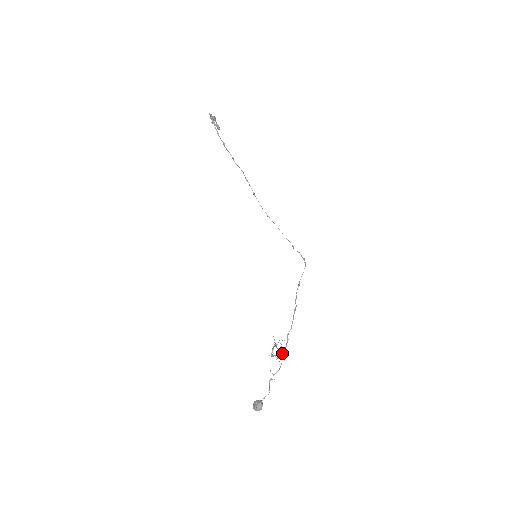
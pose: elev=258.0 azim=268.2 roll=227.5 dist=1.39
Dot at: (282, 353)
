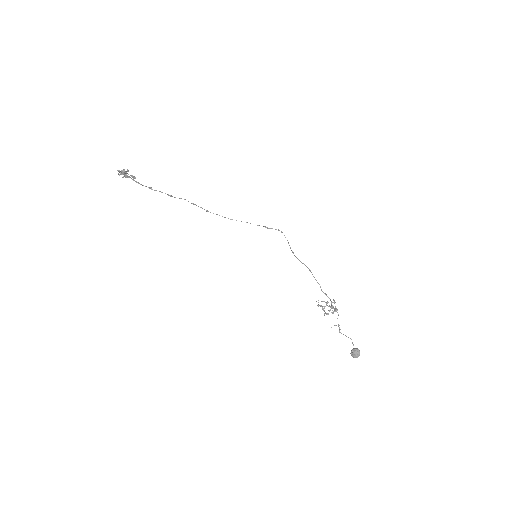
Dot at: occluded
